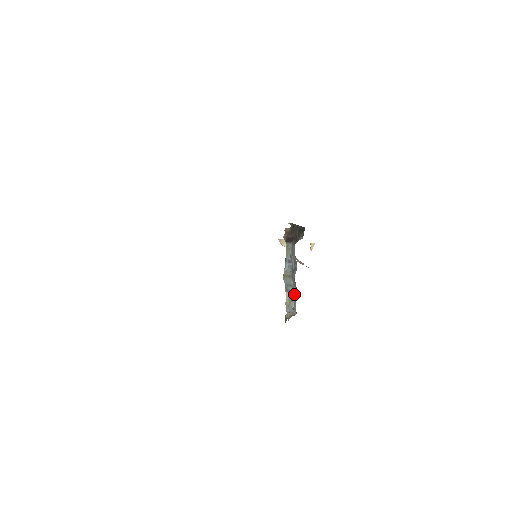
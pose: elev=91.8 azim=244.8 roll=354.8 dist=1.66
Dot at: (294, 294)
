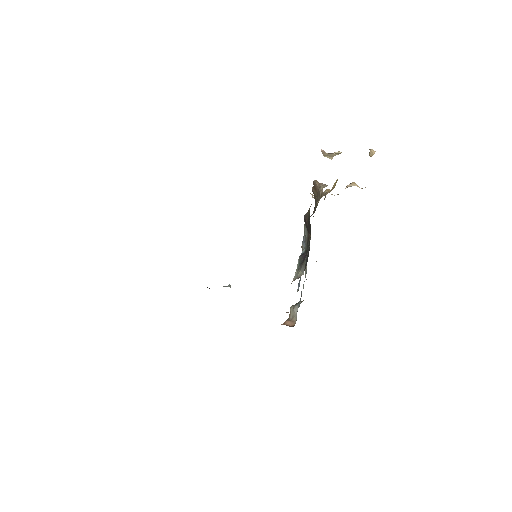
Dot at: (301, 293)
